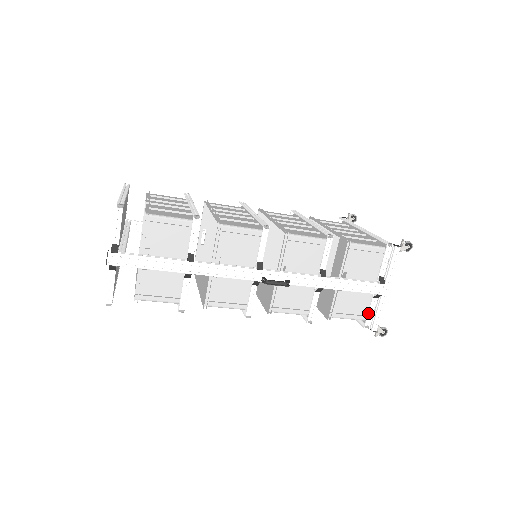
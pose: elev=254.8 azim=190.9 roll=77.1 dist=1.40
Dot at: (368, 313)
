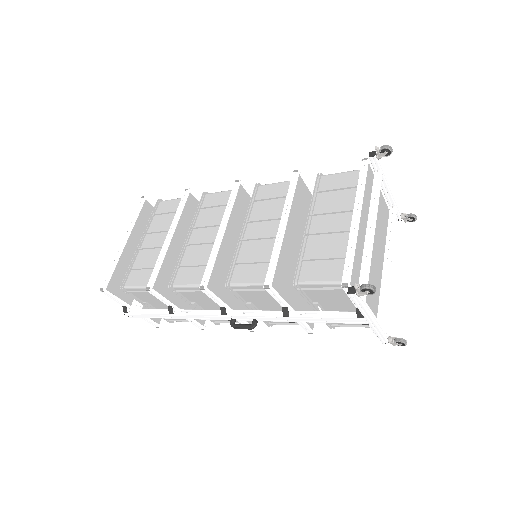
Dot at: occluded
